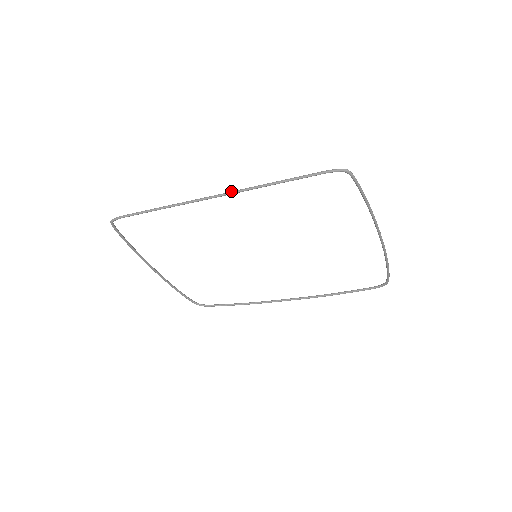
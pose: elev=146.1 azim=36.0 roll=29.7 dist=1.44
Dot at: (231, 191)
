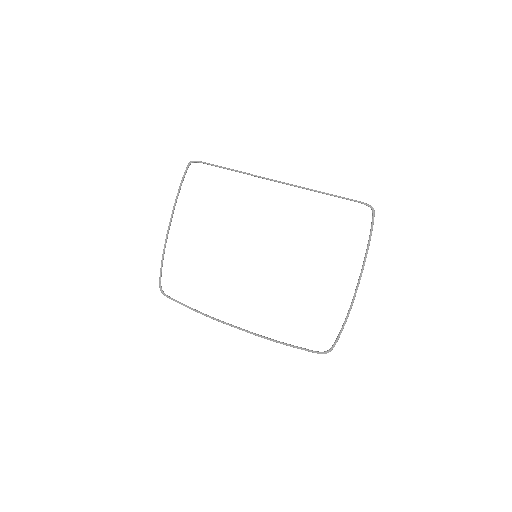
Dot at: (290, 184)
